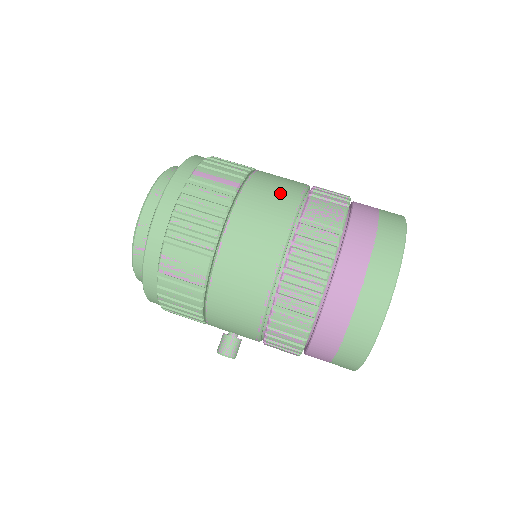
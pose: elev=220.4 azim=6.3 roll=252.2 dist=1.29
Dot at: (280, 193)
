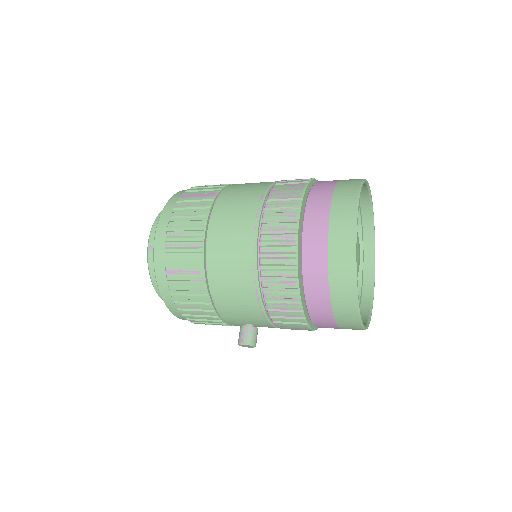
Dot at: (249, 190)
